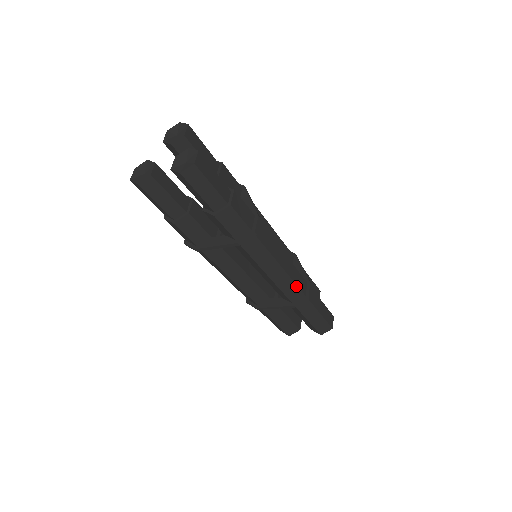
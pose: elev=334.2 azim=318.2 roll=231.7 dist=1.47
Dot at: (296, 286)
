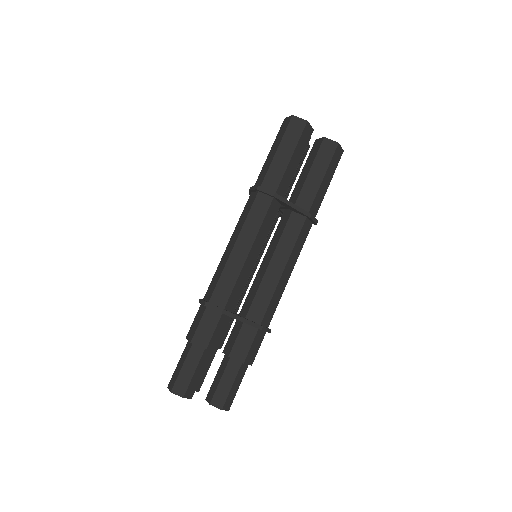
Dot at: (304, 242)
